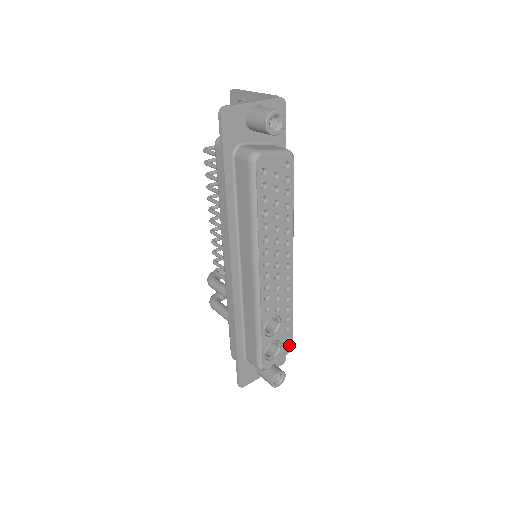
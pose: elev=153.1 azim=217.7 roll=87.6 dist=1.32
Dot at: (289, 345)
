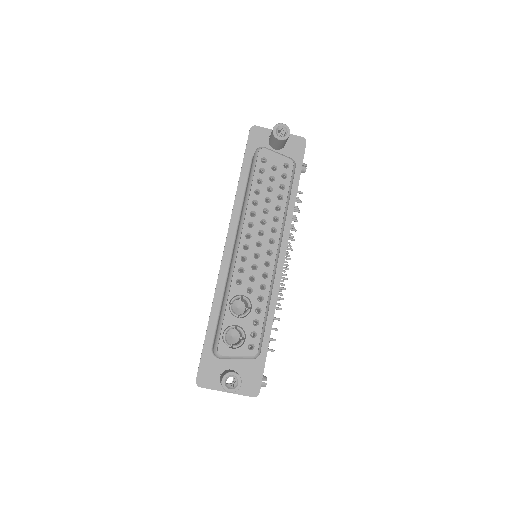
Dot at: (254, 346)
